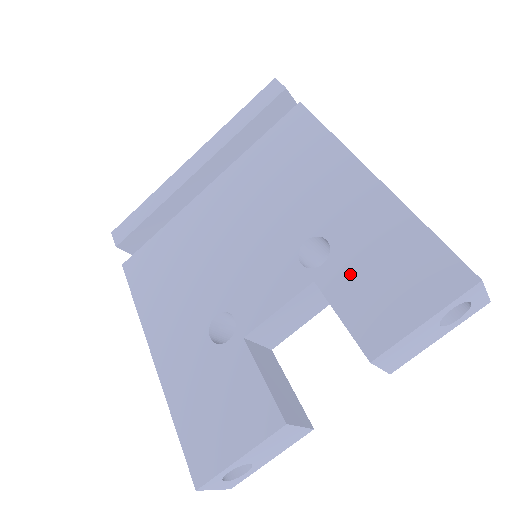
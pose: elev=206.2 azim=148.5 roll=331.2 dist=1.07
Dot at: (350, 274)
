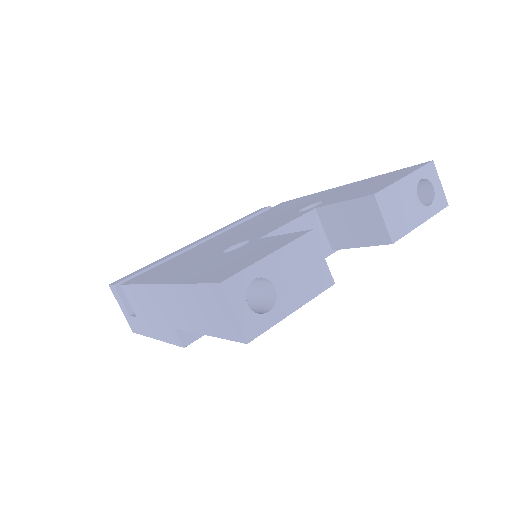
Dot at: (343, 196)
